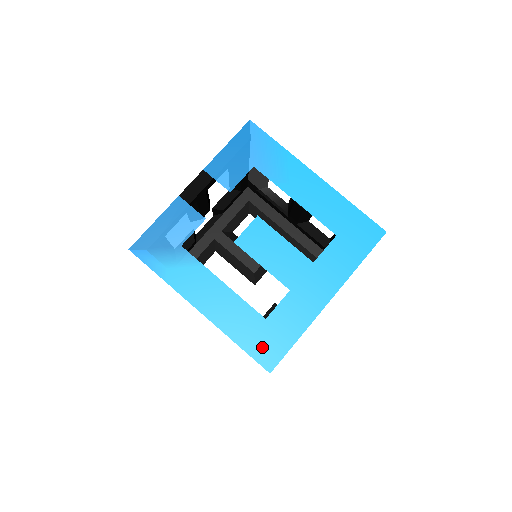
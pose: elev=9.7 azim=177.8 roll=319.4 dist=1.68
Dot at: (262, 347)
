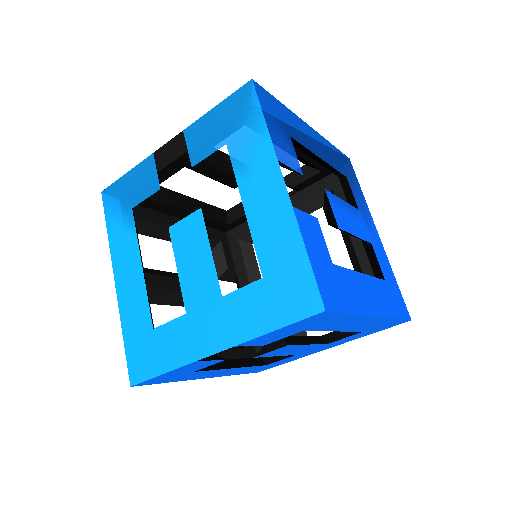
Dot at: (137, 355)
